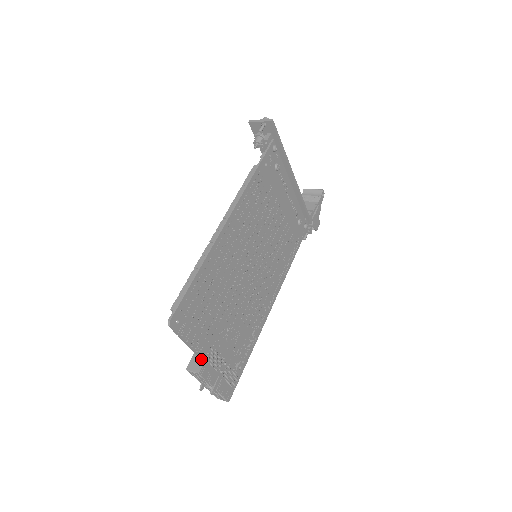
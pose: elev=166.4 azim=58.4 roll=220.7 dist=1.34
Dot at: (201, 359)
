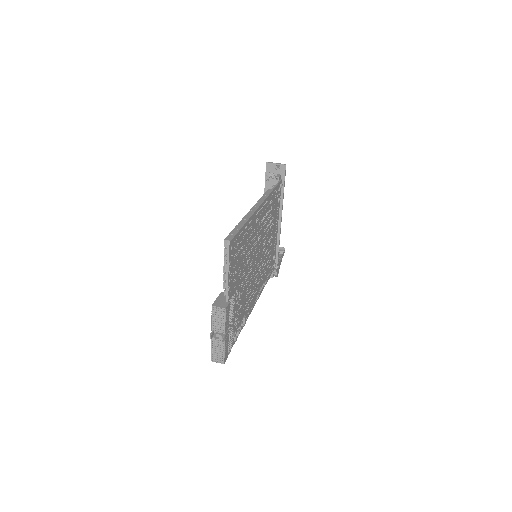
Dot at: (226, 301)
